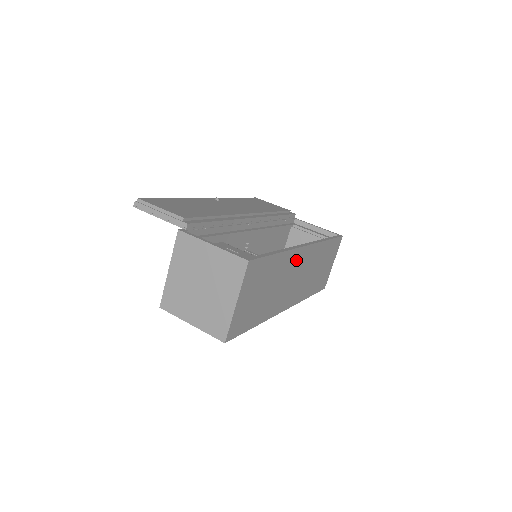
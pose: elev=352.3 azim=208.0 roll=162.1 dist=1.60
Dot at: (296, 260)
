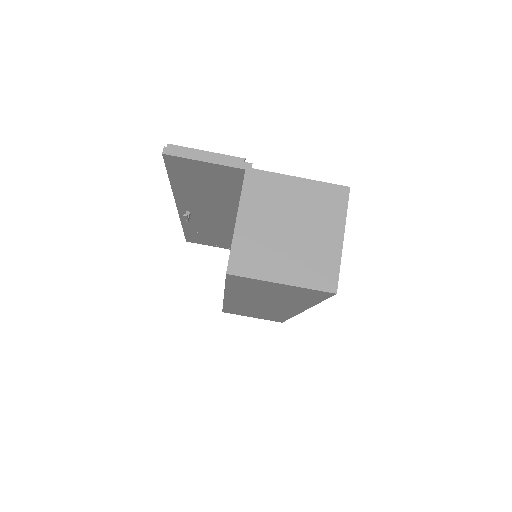
Dot at: occluded
